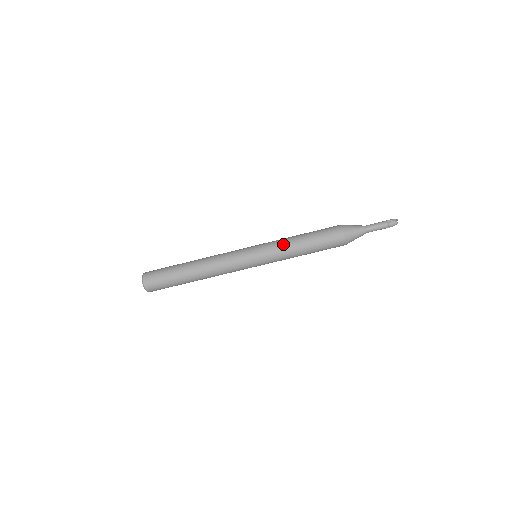
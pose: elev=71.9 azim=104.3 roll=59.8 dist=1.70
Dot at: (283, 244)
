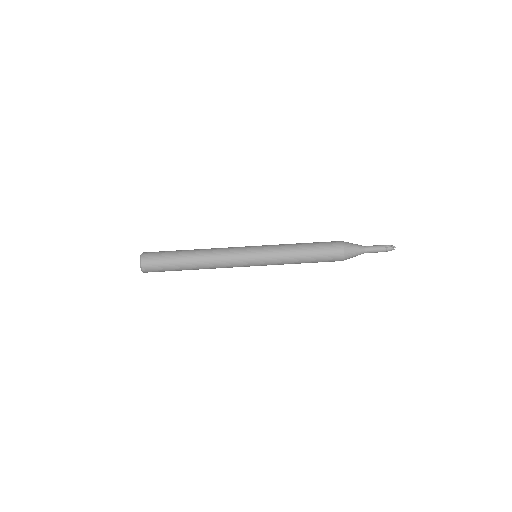
Dot at: (285, 253)
